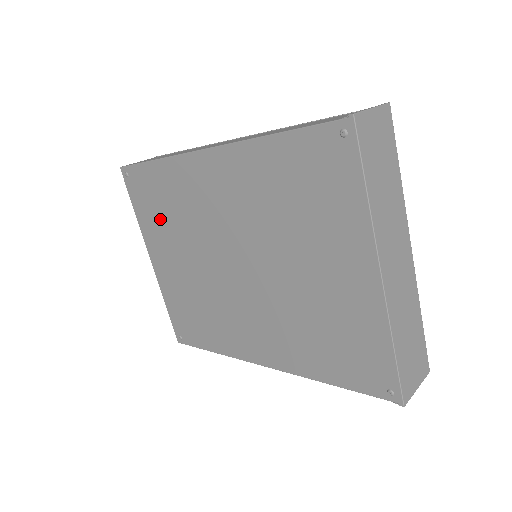
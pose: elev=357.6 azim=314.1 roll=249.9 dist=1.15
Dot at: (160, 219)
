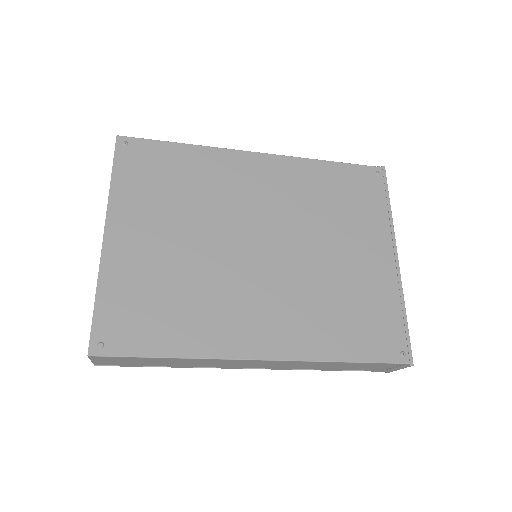
Dot at: (158, 192)
